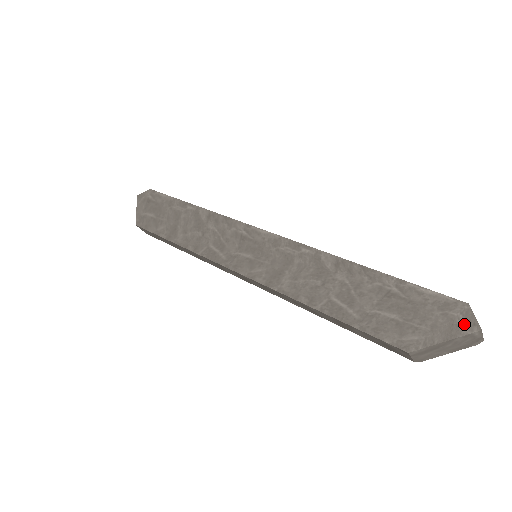
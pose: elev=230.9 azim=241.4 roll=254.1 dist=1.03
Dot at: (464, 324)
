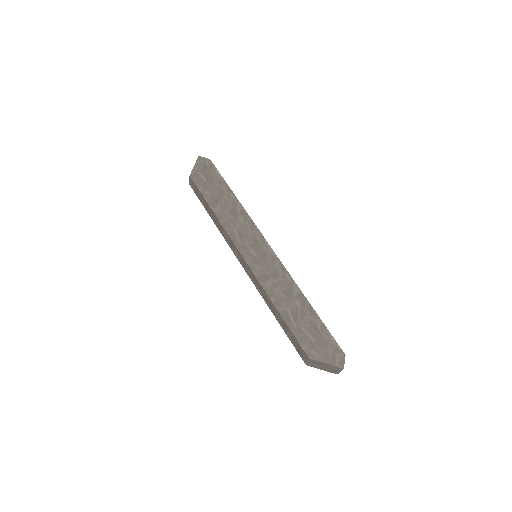
Dot at: (339, 362)
